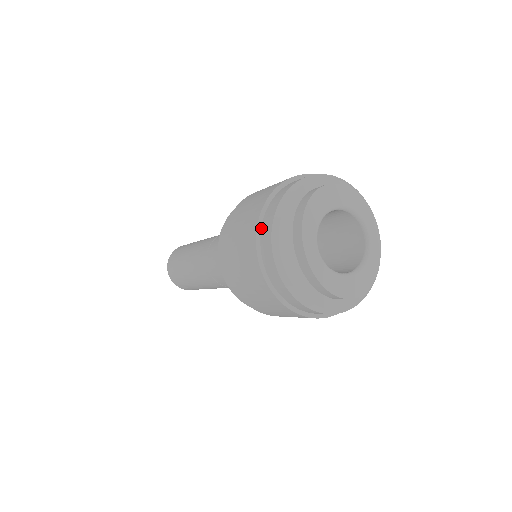
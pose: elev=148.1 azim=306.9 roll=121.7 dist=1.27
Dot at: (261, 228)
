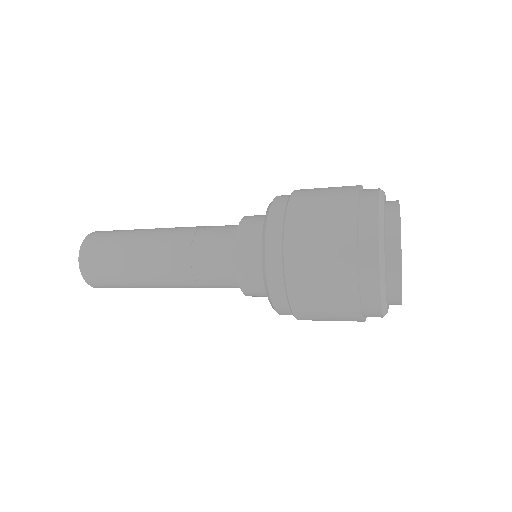
Dot at: (359, 208)
